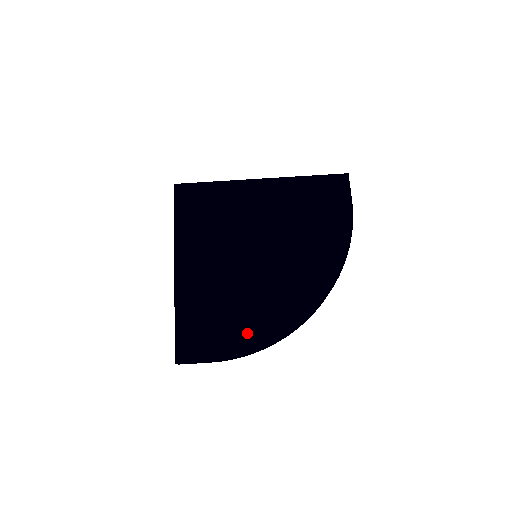
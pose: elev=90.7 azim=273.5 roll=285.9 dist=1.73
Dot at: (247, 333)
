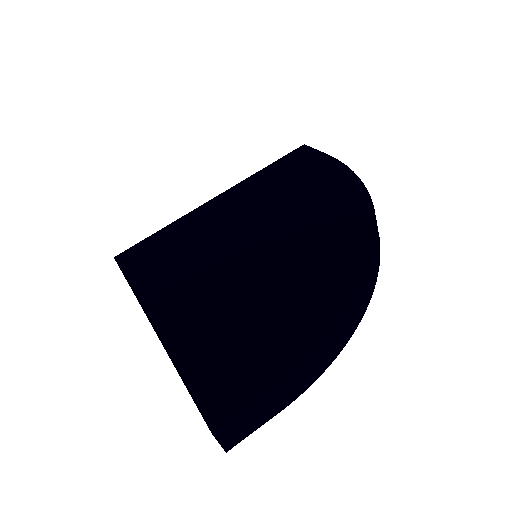
Dot at: (302, 320)
